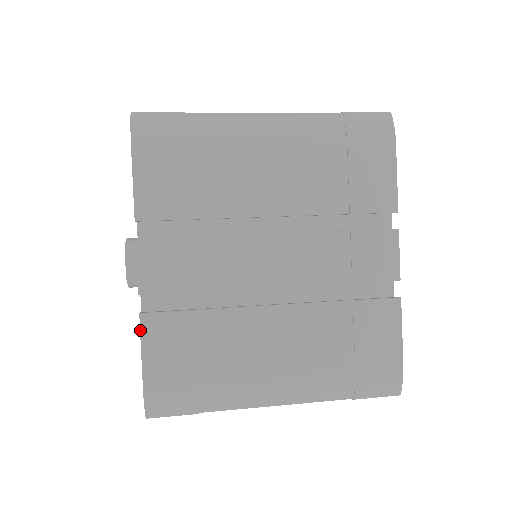
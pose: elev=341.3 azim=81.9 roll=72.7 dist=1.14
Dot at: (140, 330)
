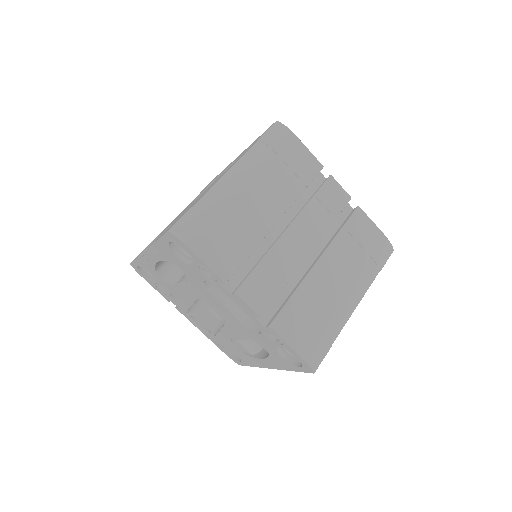
Dot at: (277, 334)
